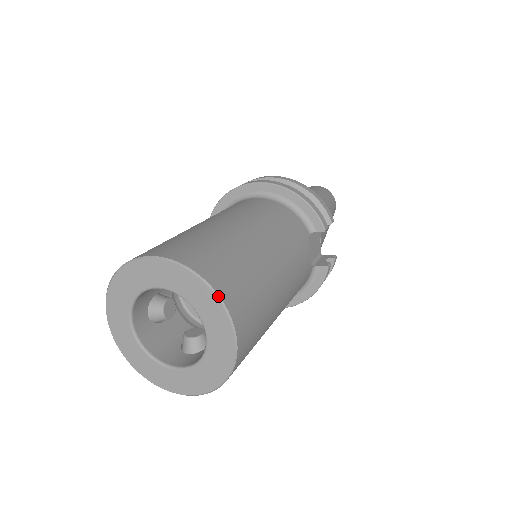
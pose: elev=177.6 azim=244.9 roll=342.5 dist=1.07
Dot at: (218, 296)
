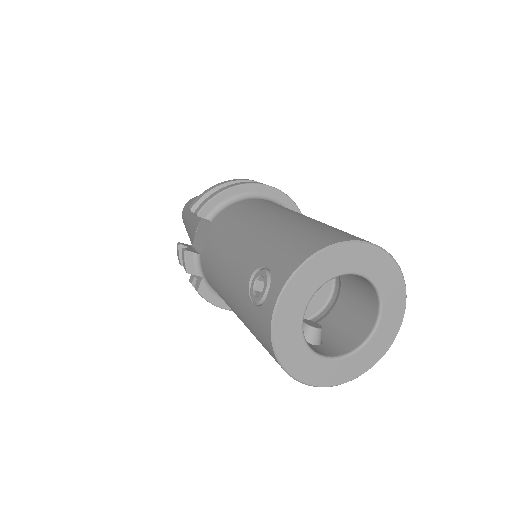
Dot at: occluded
